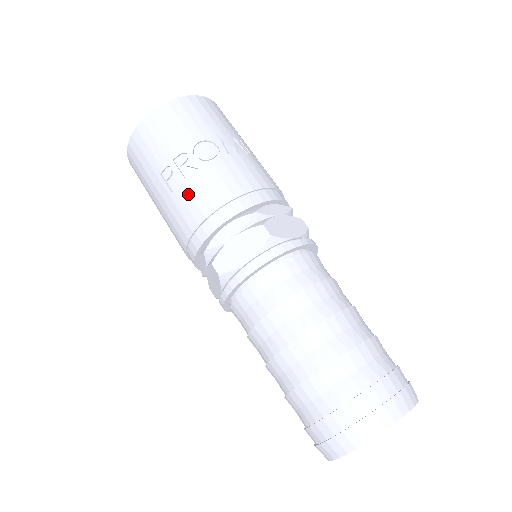
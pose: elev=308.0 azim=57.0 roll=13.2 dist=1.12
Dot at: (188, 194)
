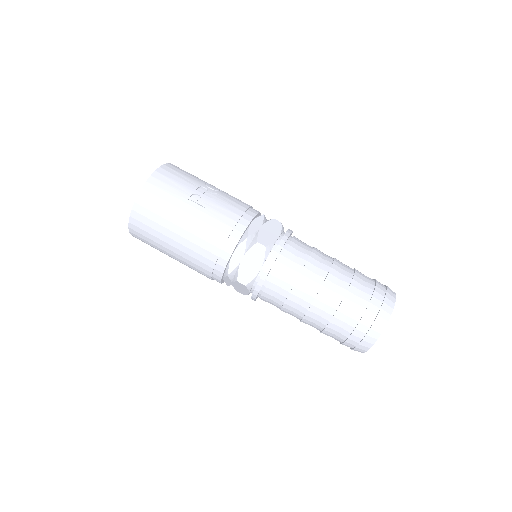
Dot at: (219, 206)
